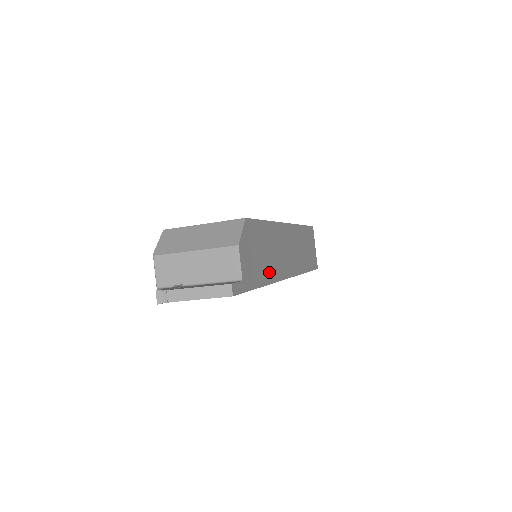
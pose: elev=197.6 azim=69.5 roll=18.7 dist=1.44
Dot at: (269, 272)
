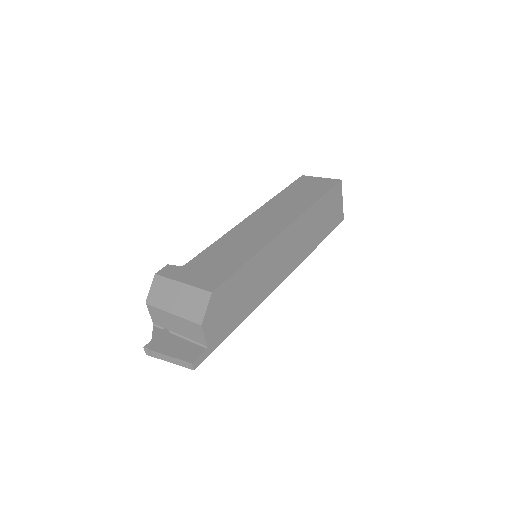
Dot at: (250, 304)
